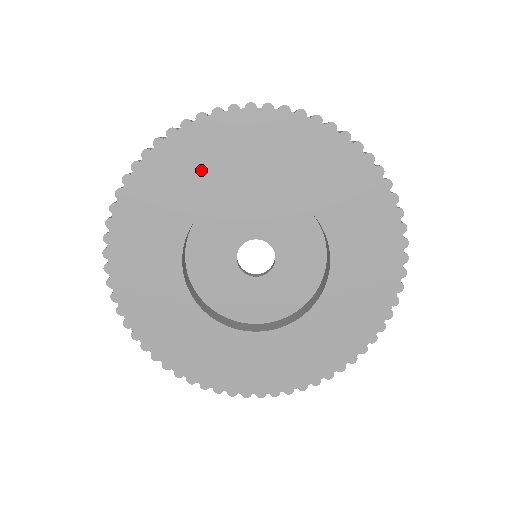
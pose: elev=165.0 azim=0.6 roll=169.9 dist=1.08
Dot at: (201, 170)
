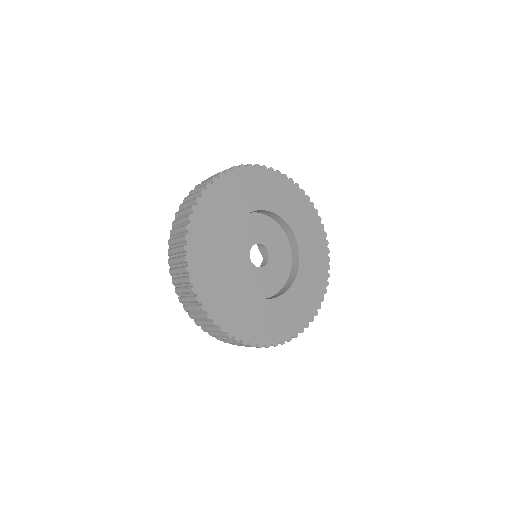
Dot at: (232, 201)
